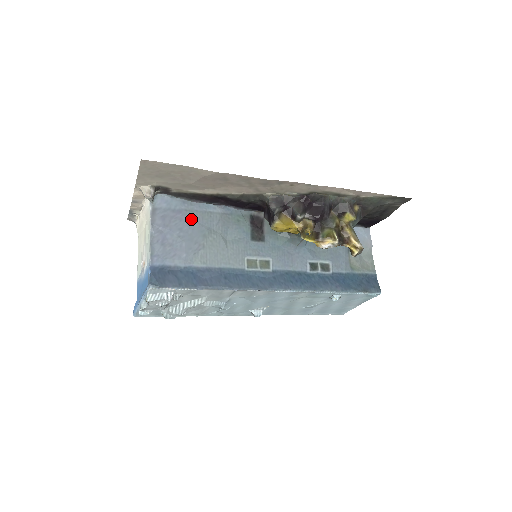
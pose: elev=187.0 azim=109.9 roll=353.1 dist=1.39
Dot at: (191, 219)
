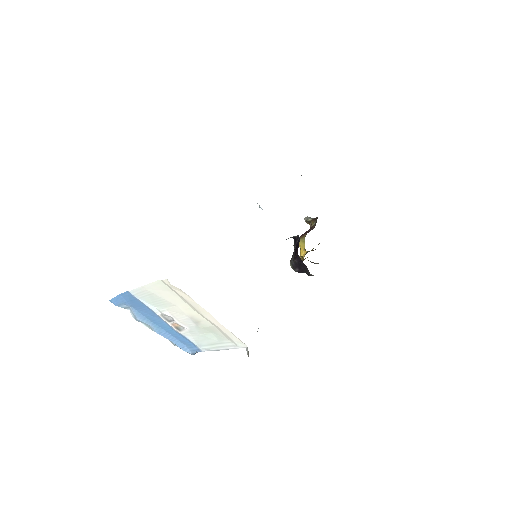
Dot at: occluded
